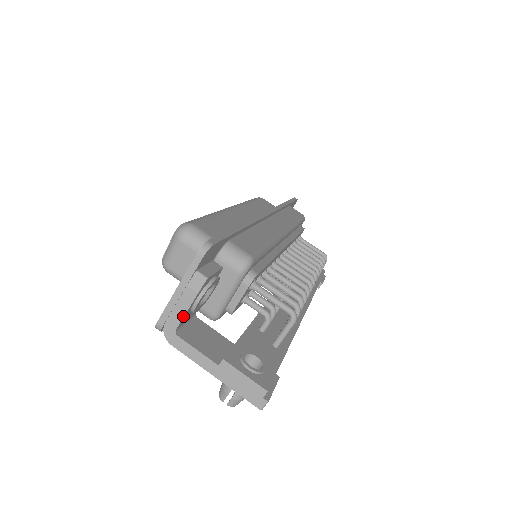
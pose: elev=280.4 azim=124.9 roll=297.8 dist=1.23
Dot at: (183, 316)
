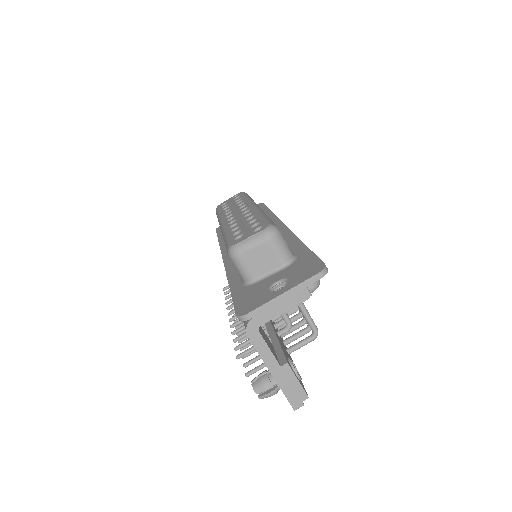
Dot at: (274, 317)
